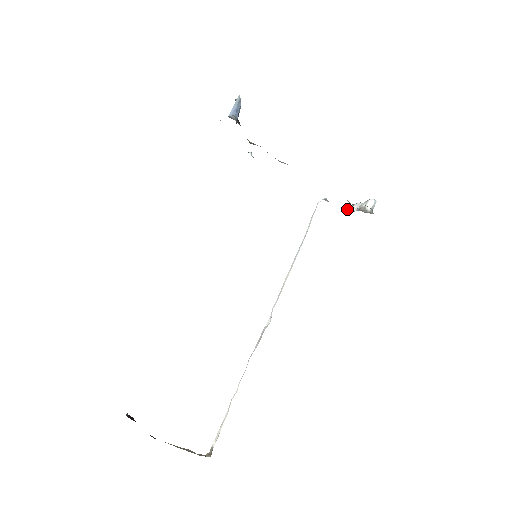
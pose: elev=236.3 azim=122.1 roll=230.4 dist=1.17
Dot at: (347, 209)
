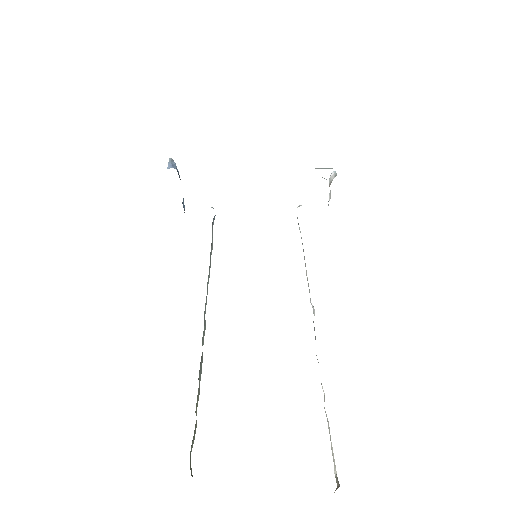
Dot at: occluded
